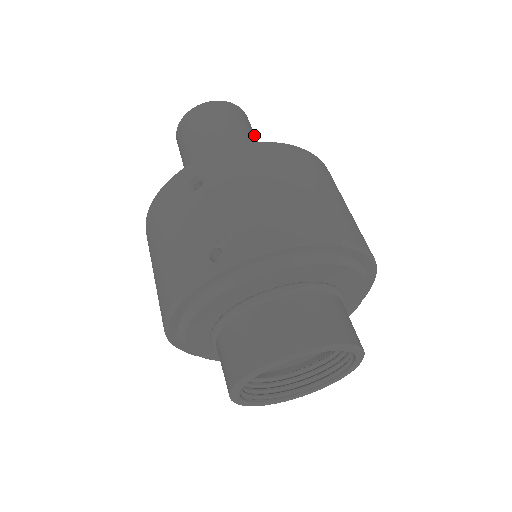
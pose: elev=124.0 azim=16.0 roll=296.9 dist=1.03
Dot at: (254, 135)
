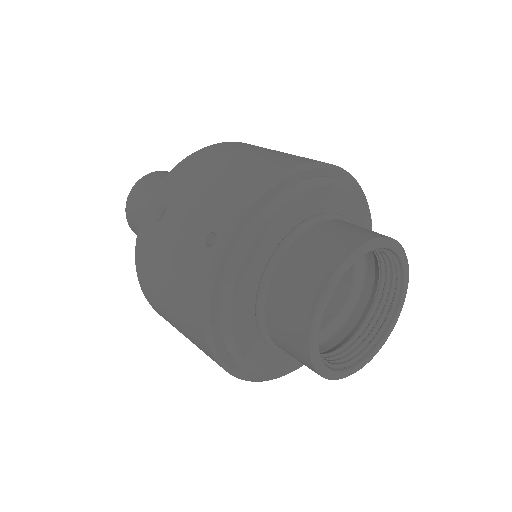
Dot at: occluded
